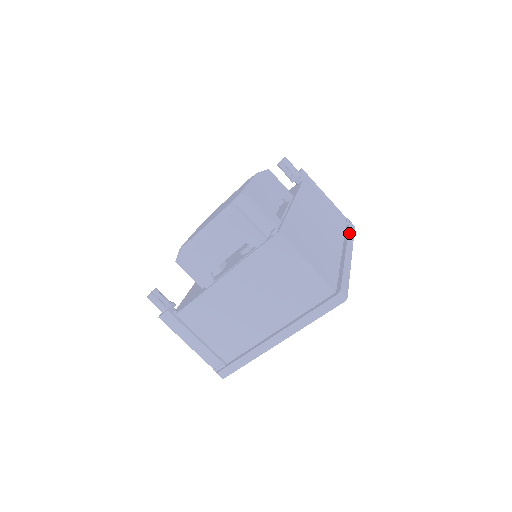
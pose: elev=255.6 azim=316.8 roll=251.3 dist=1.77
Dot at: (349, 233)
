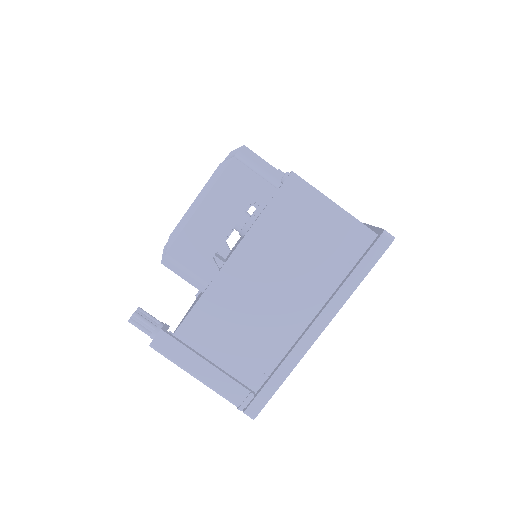
Dot at: occluded
